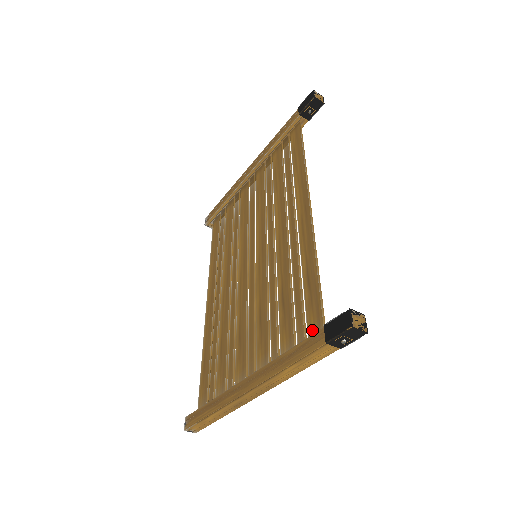
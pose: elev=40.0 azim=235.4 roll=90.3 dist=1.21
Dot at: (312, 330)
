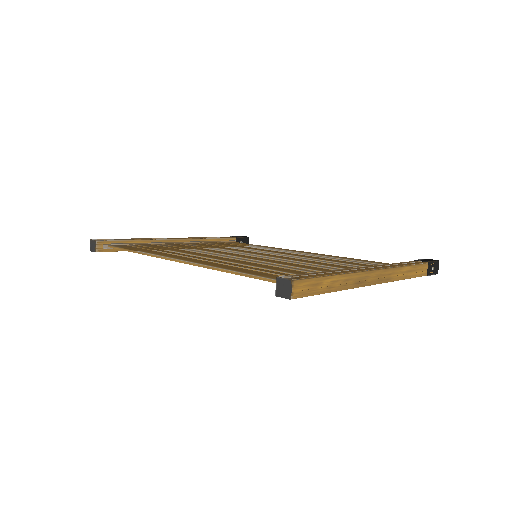
Dot at: occluded
